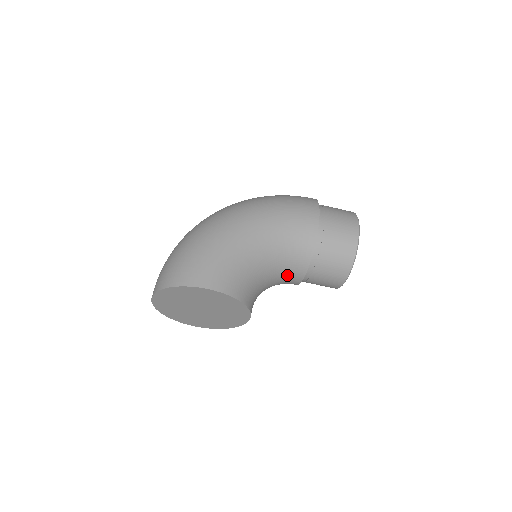
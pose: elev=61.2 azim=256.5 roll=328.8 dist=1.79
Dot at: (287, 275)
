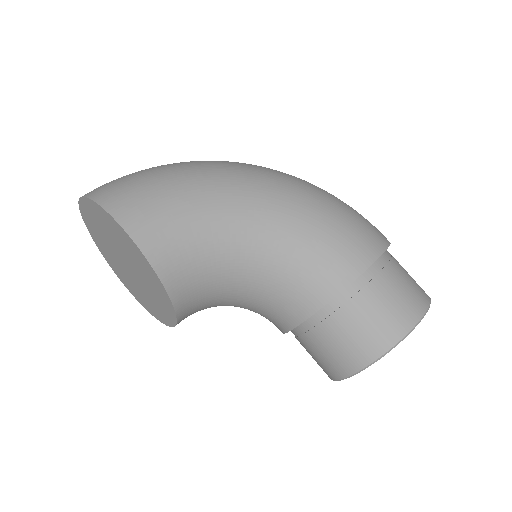
Dot at: (272, 308)
